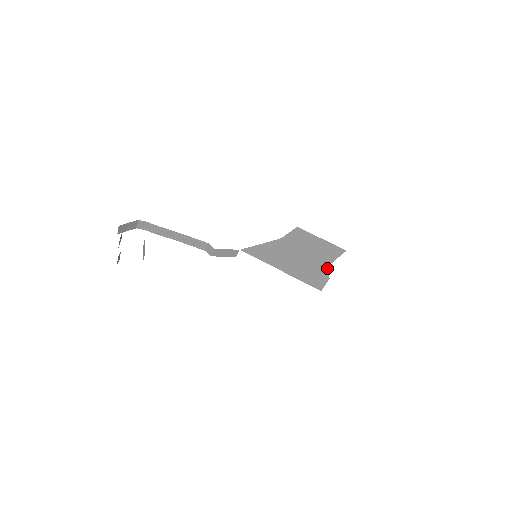
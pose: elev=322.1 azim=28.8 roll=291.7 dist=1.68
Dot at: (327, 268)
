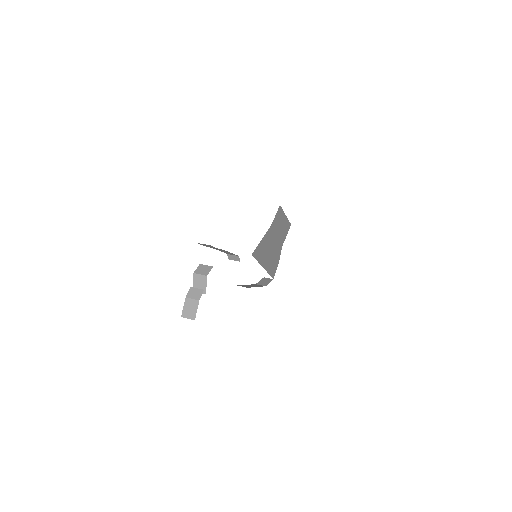
Dot at: occluded
